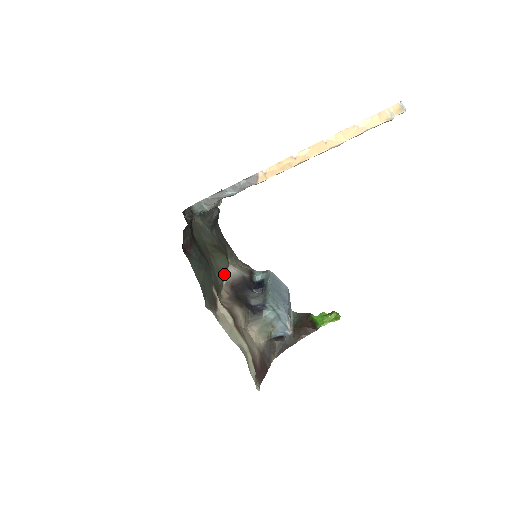
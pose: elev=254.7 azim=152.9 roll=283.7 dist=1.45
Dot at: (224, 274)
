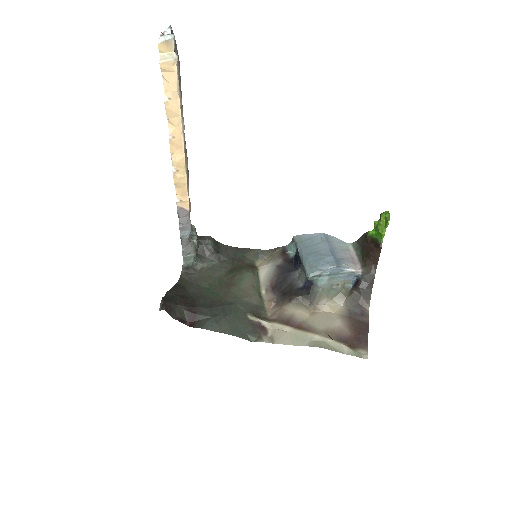
Dot at: (258, 285)
